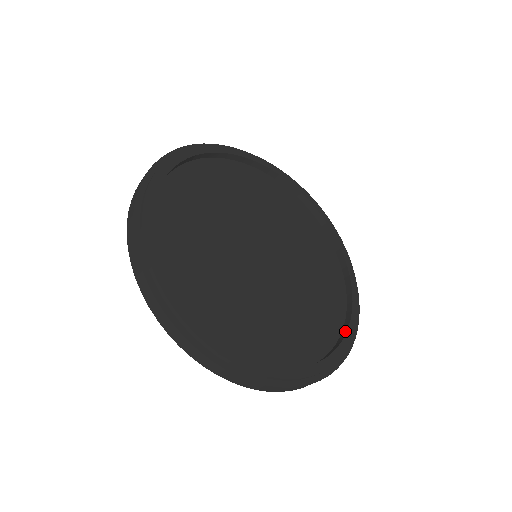
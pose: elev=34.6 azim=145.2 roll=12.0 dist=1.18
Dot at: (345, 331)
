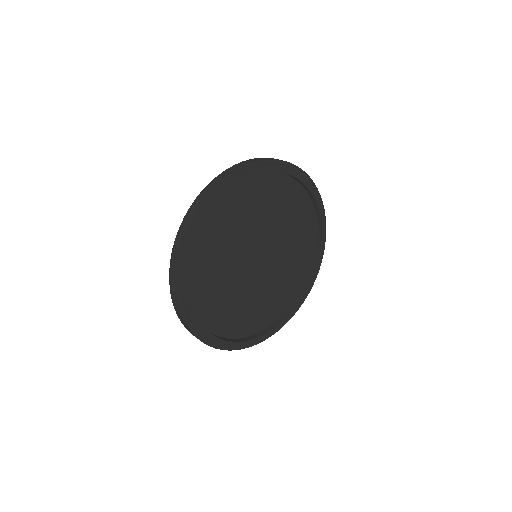
Dot at: (293, 307)
